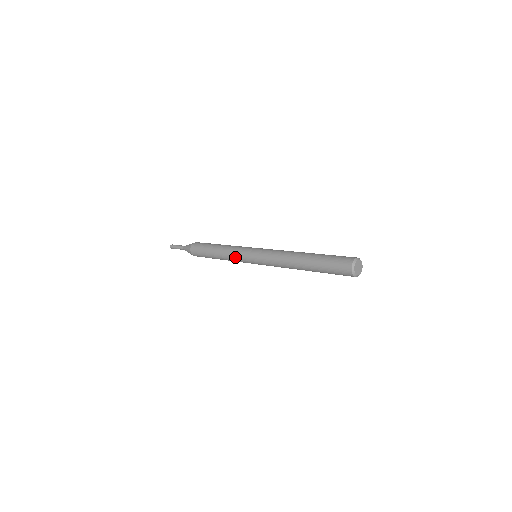
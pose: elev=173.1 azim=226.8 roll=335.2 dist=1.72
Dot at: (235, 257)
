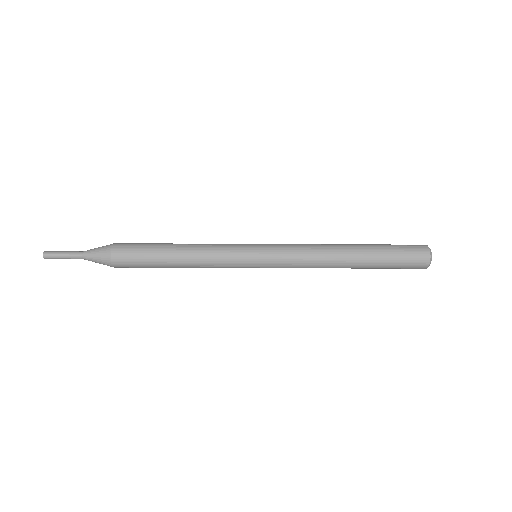
Dot at: (223, 264)
